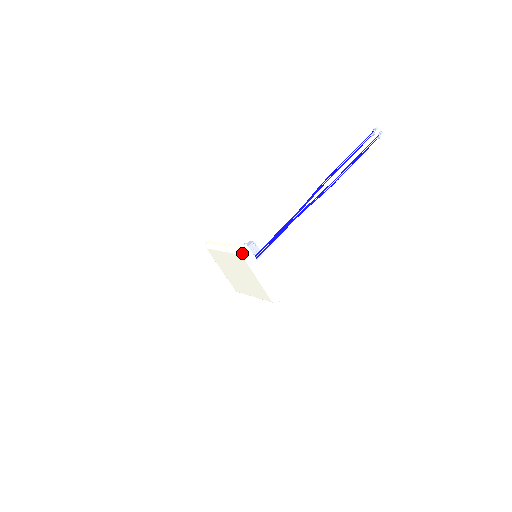
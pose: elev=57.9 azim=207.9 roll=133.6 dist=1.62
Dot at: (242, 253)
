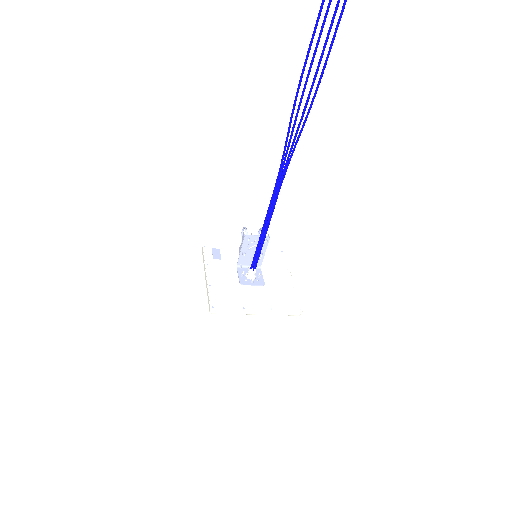
Dot at: (211, 312)
